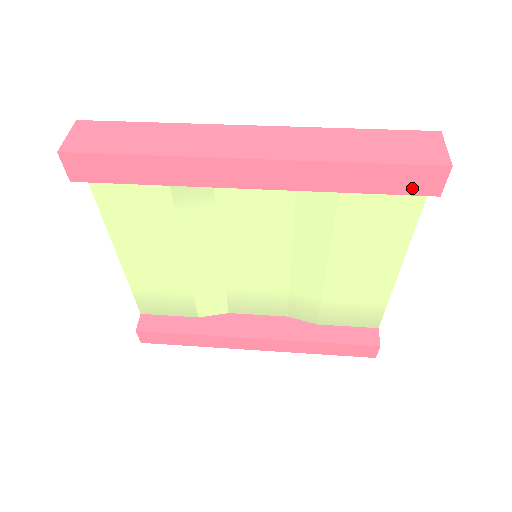
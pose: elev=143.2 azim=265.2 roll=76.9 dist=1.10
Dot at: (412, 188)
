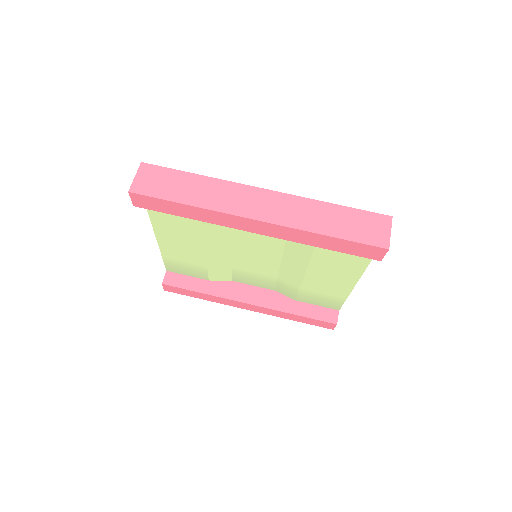
Dot at: (363, 254)
